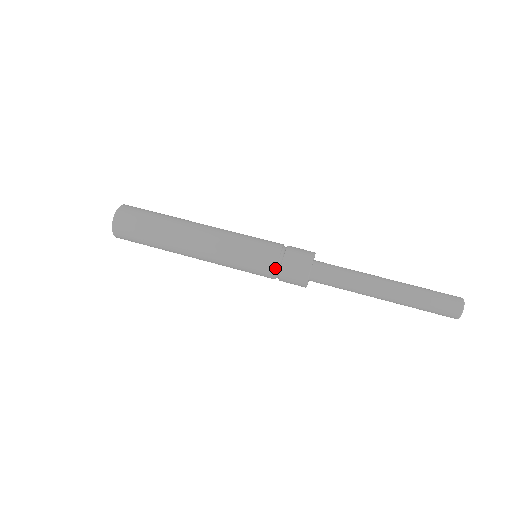
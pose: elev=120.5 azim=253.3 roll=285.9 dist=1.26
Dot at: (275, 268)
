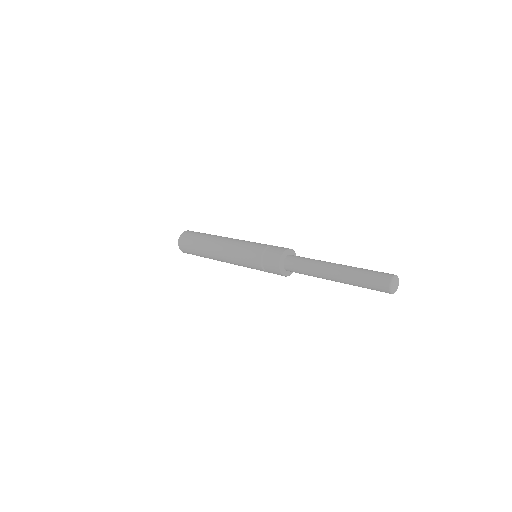
Dot at: (261, 253)
